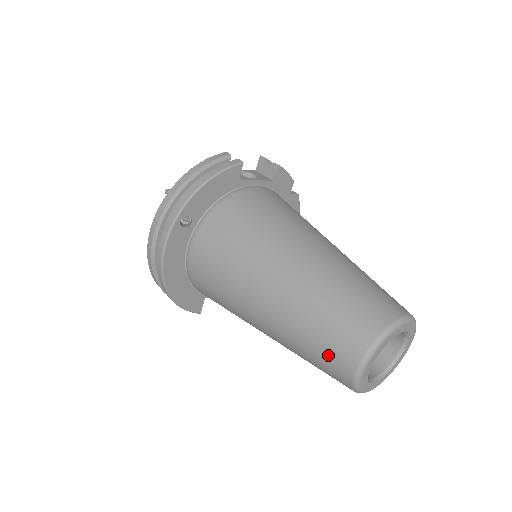
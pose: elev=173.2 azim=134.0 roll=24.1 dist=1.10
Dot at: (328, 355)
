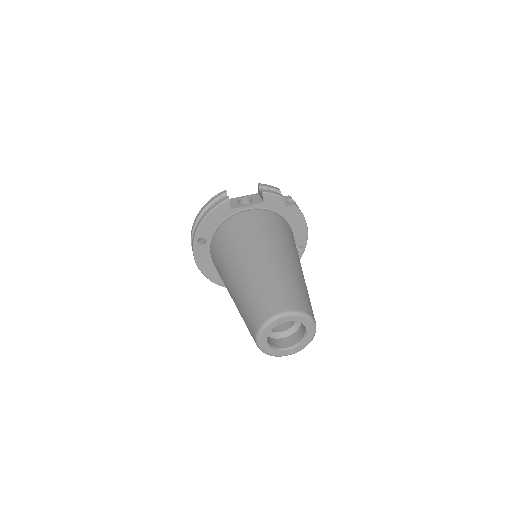
Dot at: occluded
